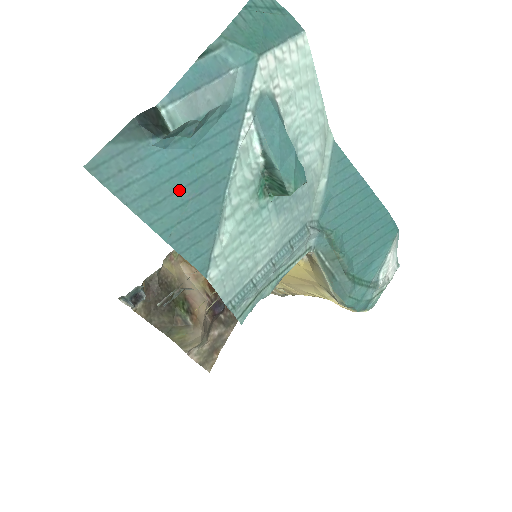
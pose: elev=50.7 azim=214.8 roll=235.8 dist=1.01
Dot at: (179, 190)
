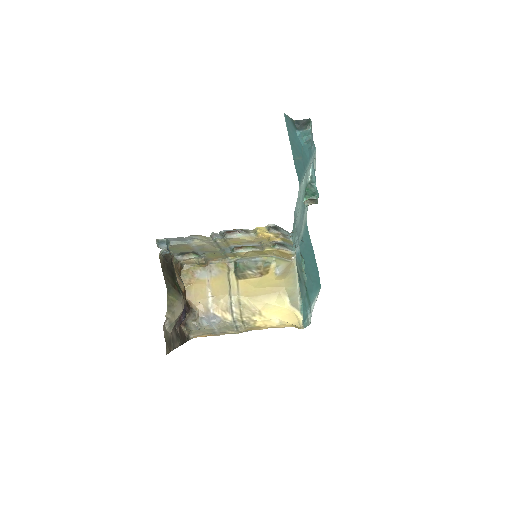
Dot at: (298, 151)
